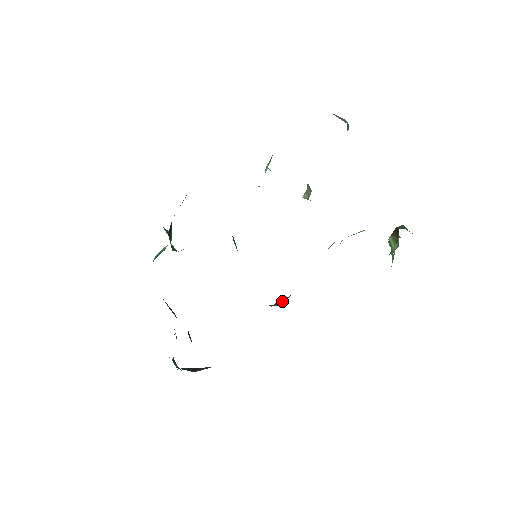
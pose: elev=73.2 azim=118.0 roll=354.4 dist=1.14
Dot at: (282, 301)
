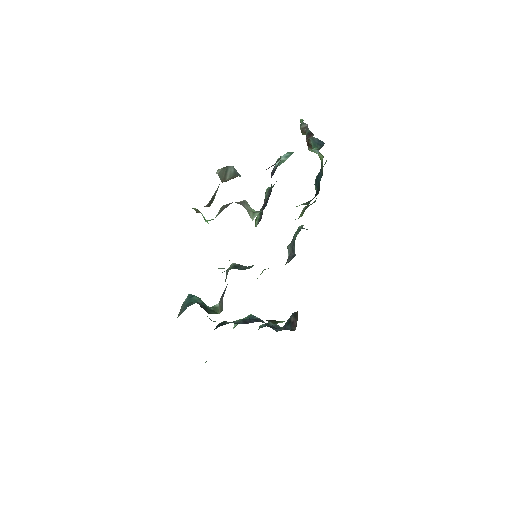
Dot at: (293, 251)
